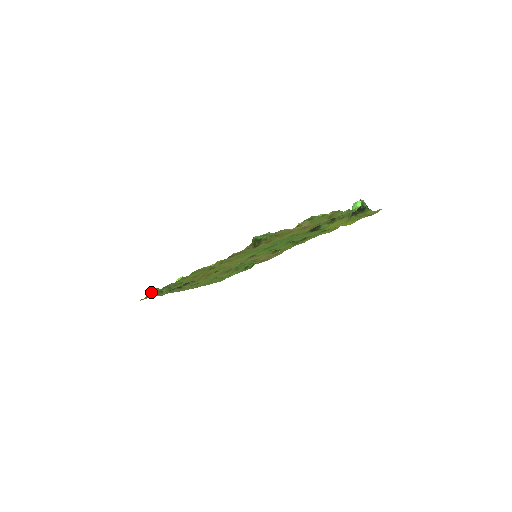
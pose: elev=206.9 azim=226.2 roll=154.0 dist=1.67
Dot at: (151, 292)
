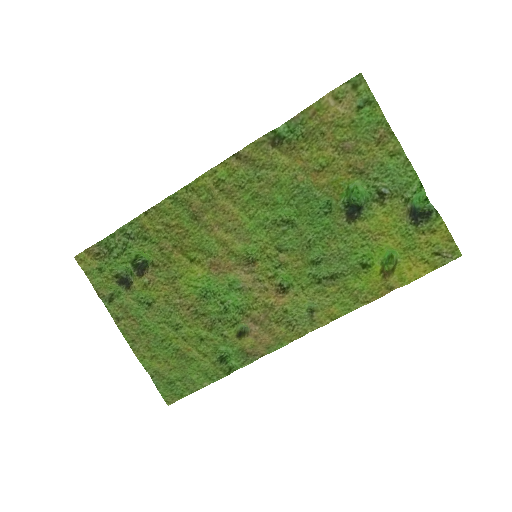
Dot at: (100, 245)
